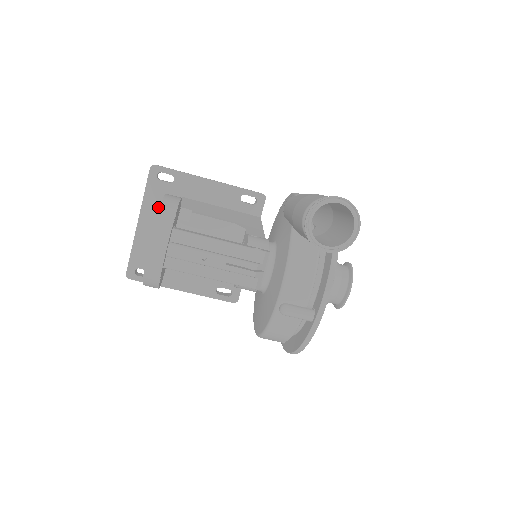
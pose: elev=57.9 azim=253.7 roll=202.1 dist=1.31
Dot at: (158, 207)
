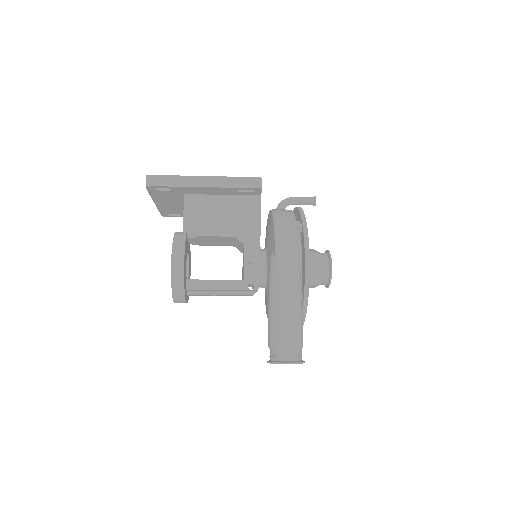
Dot at: (166, 198)
